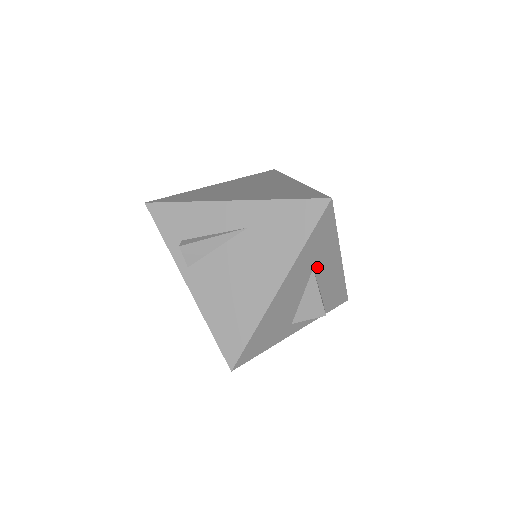
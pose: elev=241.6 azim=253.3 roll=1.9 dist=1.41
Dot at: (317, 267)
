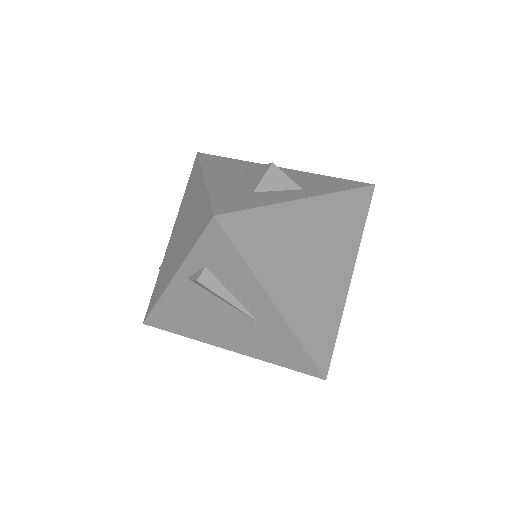
Dot at: occluded
